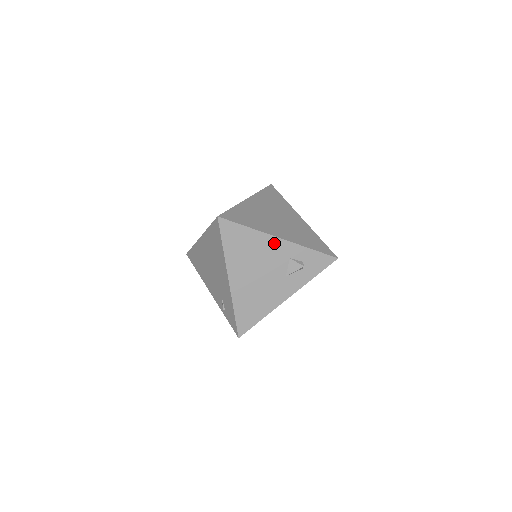
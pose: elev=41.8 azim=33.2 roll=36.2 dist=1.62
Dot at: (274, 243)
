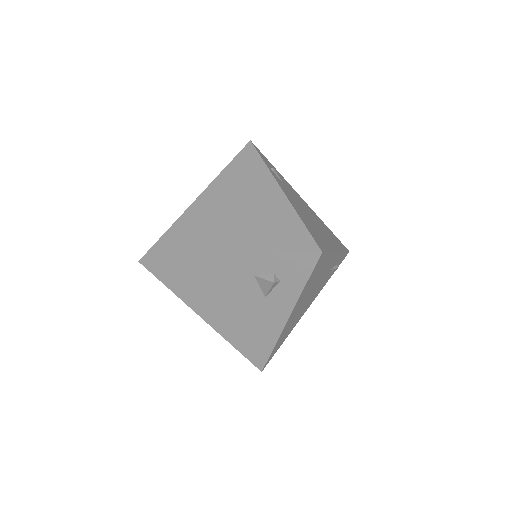
Dot at: (221, 265)
